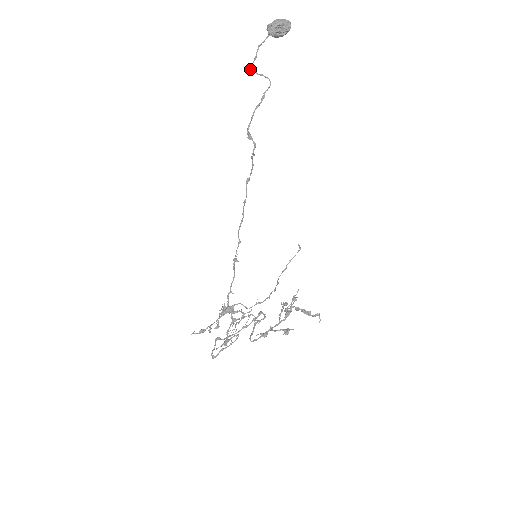
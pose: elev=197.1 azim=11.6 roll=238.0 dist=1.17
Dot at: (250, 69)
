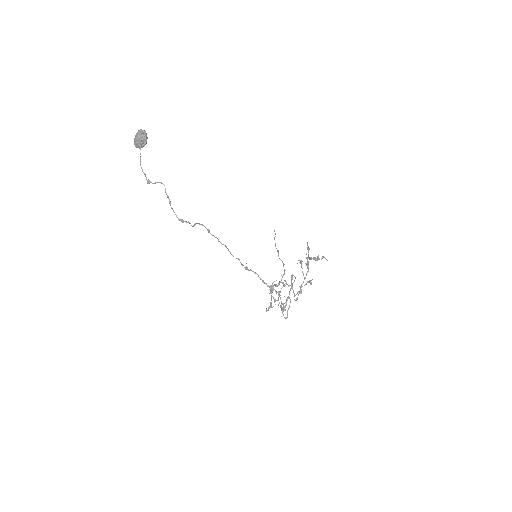
Dot at: occluded
